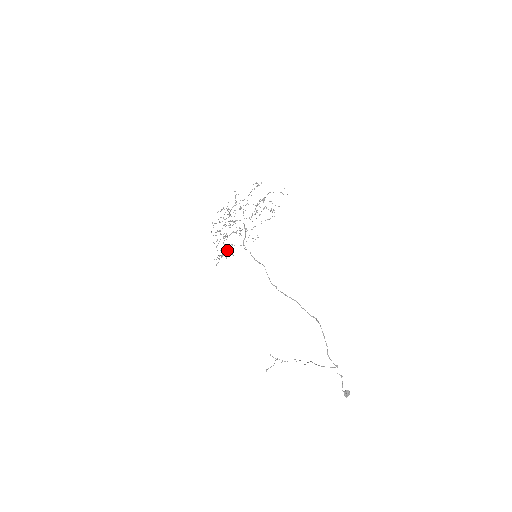
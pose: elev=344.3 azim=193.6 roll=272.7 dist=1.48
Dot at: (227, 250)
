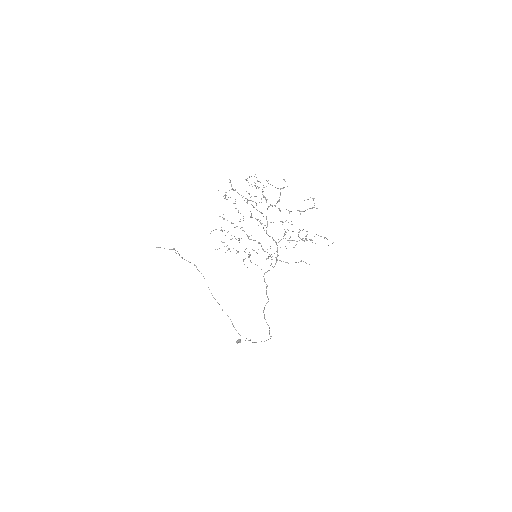
Dot at: (235, 238)
